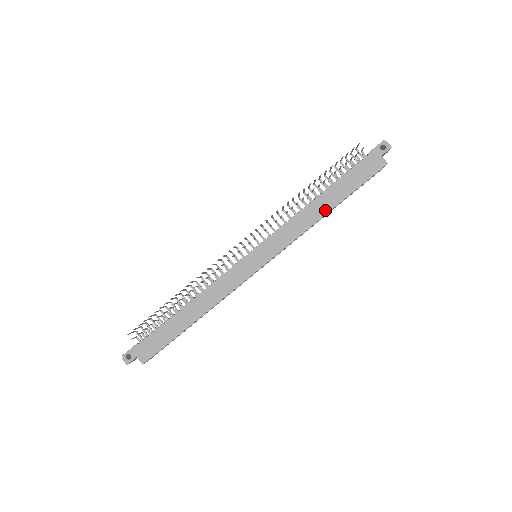
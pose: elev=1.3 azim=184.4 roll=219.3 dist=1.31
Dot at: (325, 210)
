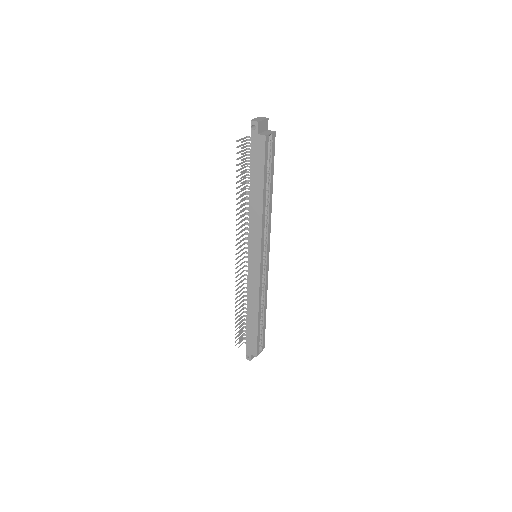
Dot at: (260, 201)
